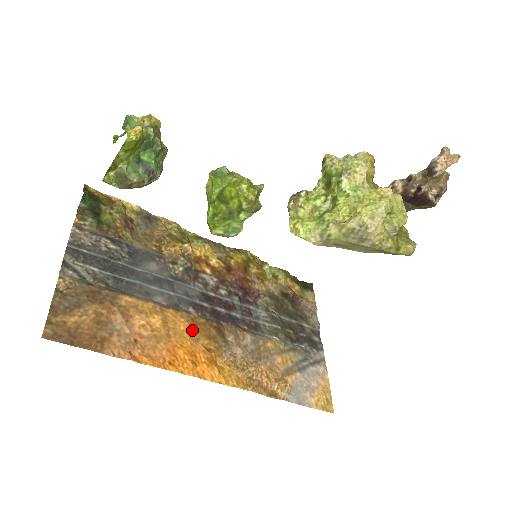
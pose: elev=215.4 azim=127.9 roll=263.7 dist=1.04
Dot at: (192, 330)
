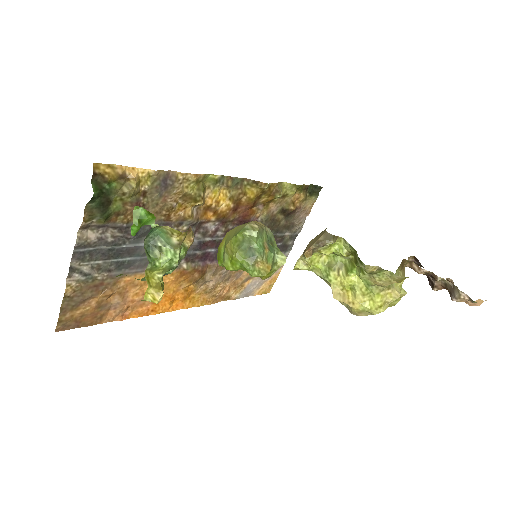
Dot at: (178, 282)
